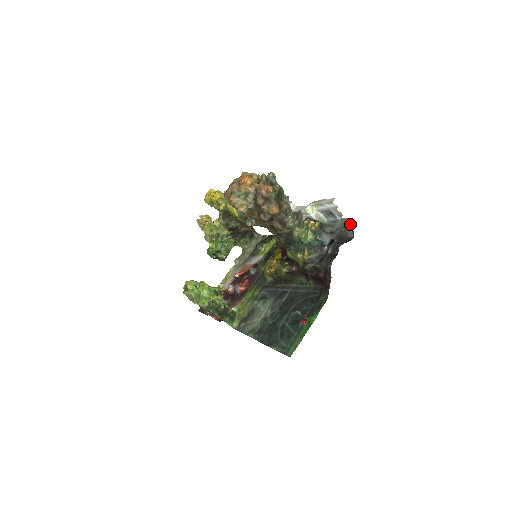
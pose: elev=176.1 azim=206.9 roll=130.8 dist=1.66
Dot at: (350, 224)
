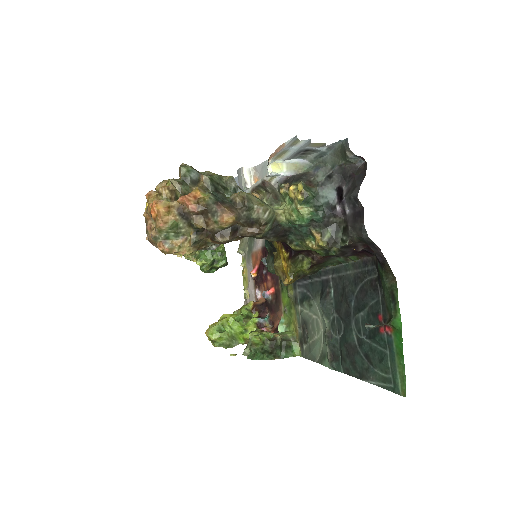
Dot at: (347, 150)
